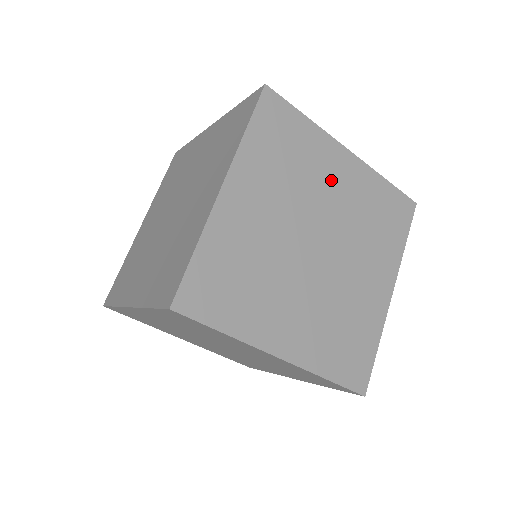
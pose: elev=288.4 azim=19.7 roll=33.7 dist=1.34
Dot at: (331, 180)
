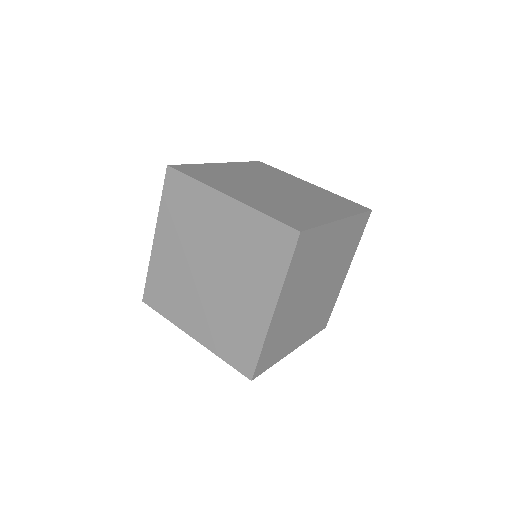
Dot at: (295, 184)
